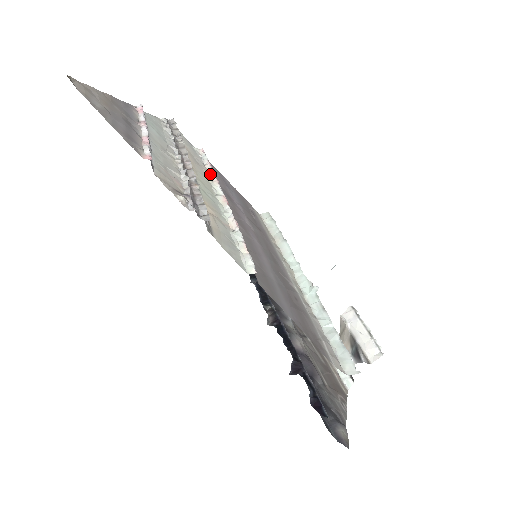
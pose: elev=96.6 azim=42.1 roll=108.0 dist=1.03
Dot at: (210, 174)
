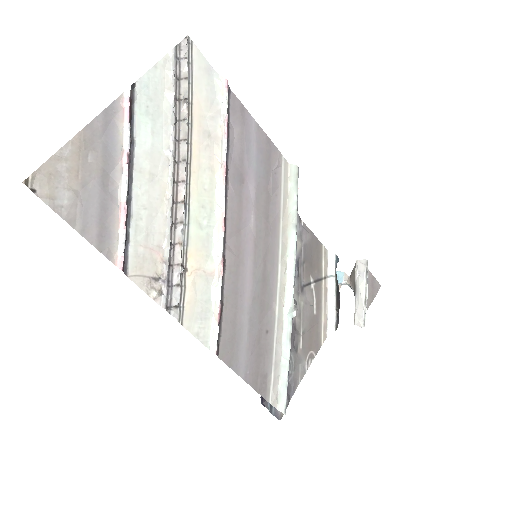
Dot at: (221, 153)
